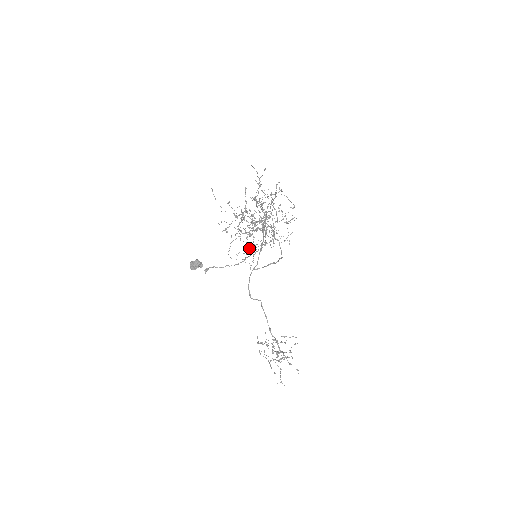
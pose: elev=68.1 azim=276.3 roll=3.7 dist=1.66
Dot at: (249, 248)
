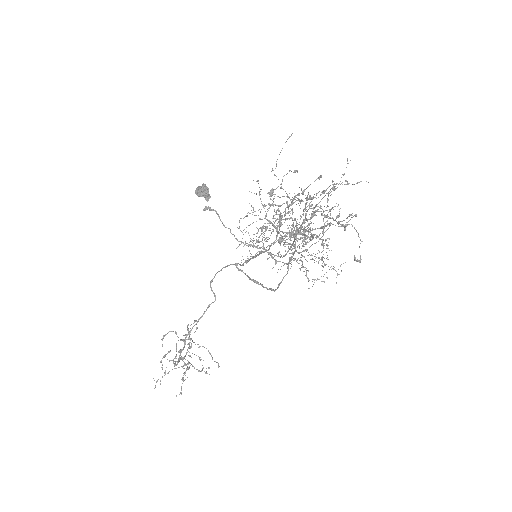
Dot at: occluded
